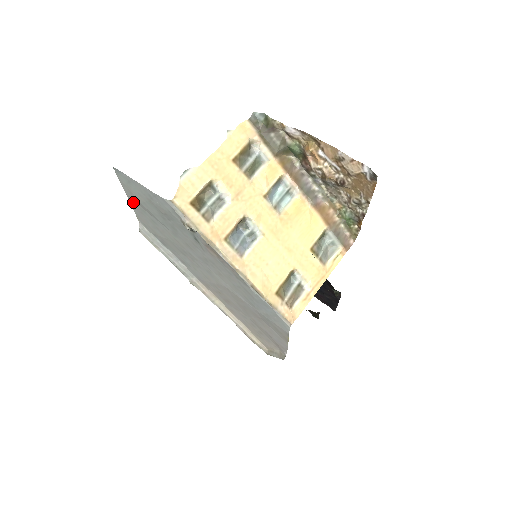
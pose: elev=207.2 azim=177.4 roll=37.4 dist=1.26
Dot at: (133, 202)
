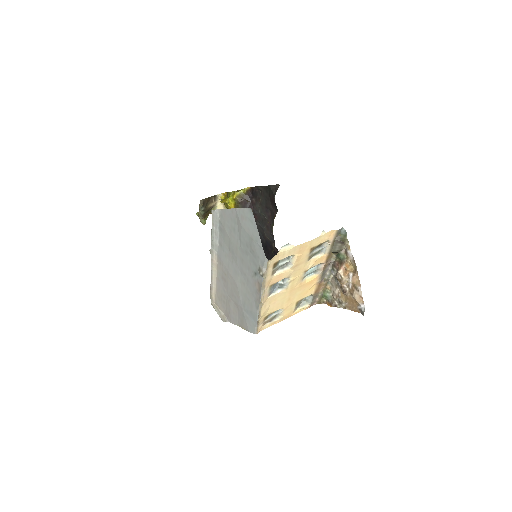
Dot at: (234, 213)
